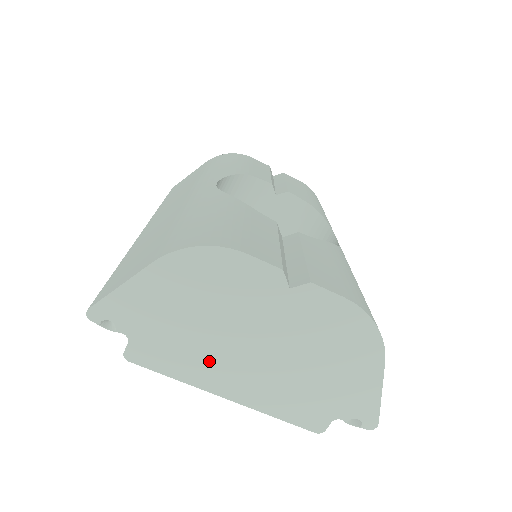
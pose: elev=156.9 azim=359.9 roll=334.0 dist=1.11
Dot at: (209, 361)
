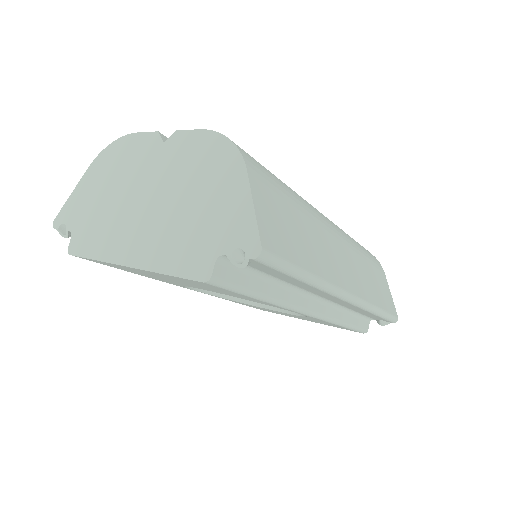
Dot at: (117, 232)
